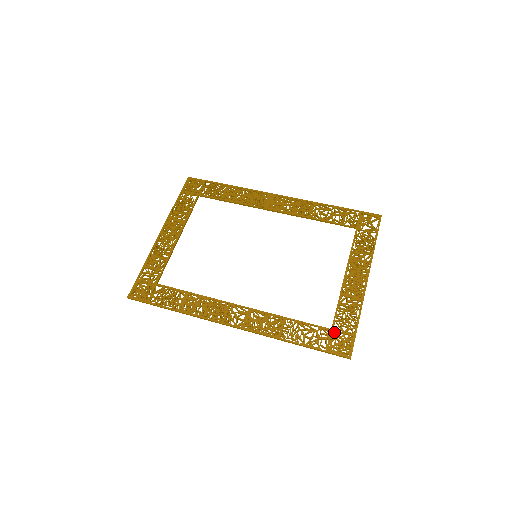
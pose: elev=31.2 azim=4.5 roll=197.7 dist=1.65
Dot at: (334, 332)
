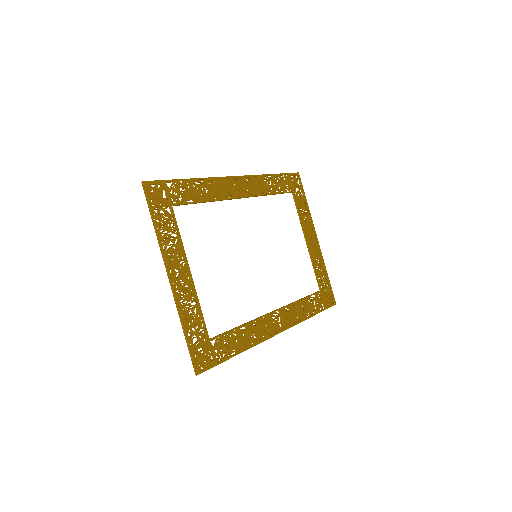
Dot at: (323, 292)
